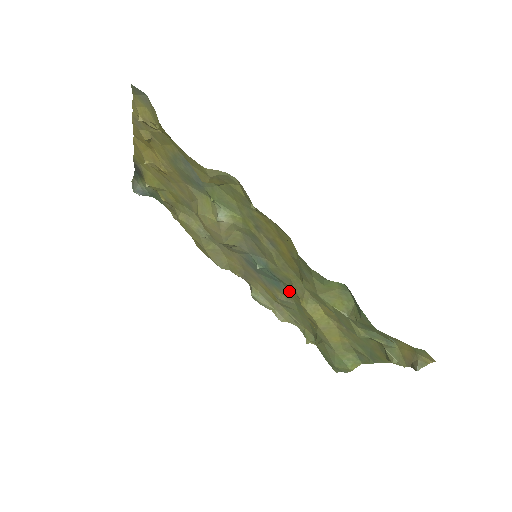
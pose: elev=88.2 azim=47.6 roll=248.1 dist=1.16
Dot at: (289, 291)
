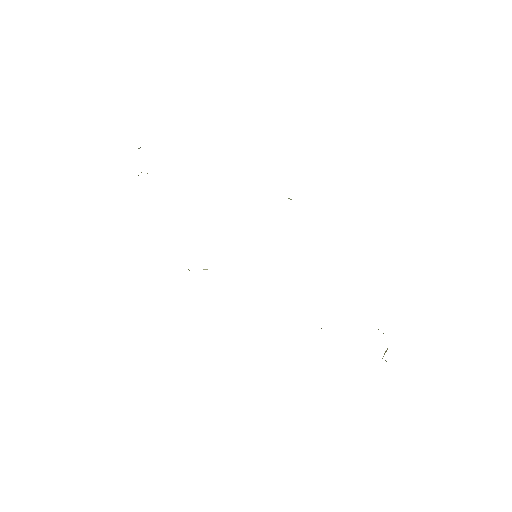
Dot at: occluded
